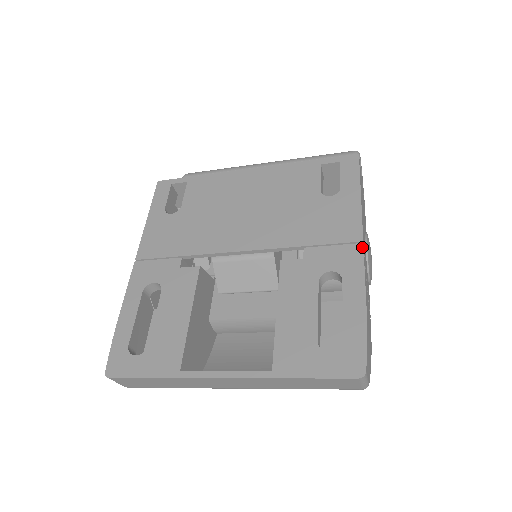
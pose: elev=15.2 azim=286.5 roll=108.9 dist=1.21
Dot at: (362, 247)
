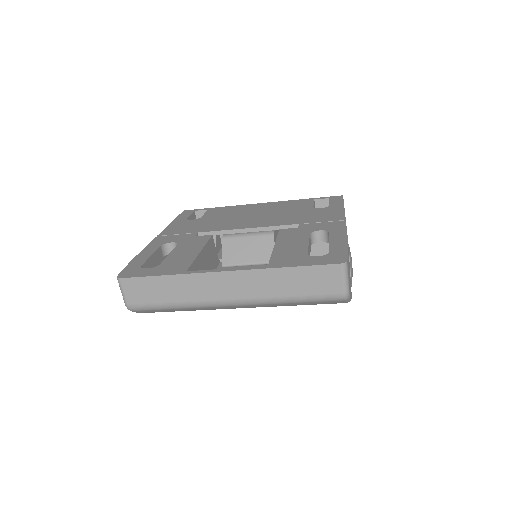
Dot at: (345, 221)
